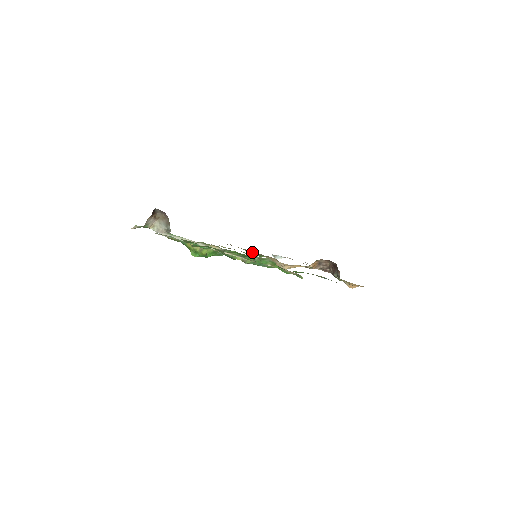
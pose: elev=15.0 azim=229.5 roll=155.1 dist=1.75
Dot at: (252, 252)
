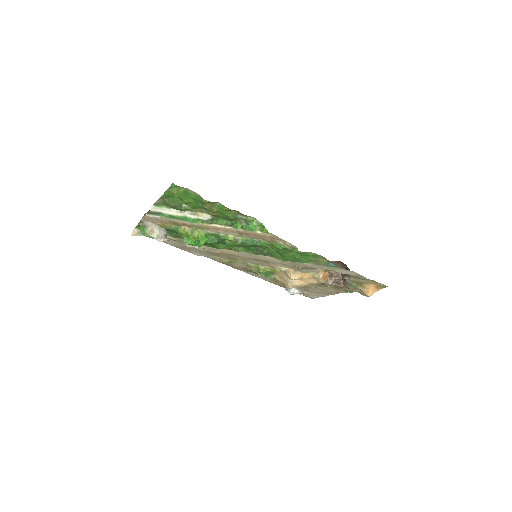
Dot at: (258, 271)
